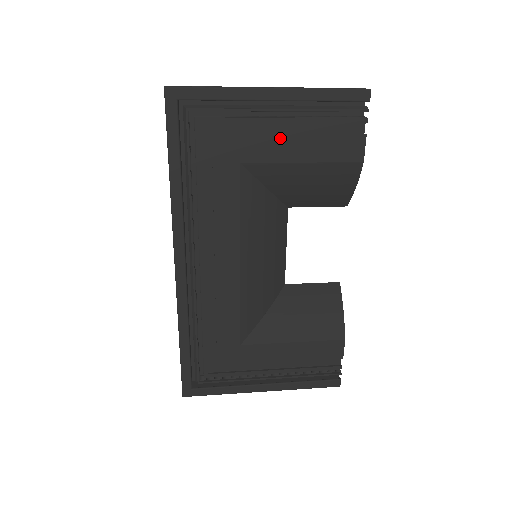
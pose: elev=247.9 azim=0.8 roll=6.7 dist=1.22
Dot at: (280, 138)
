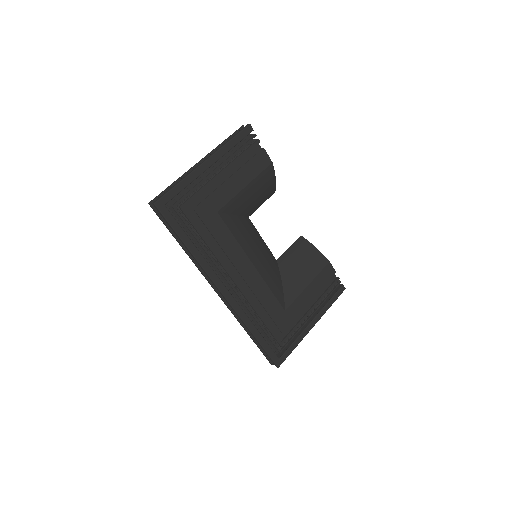
Dot at: (227, 183)
